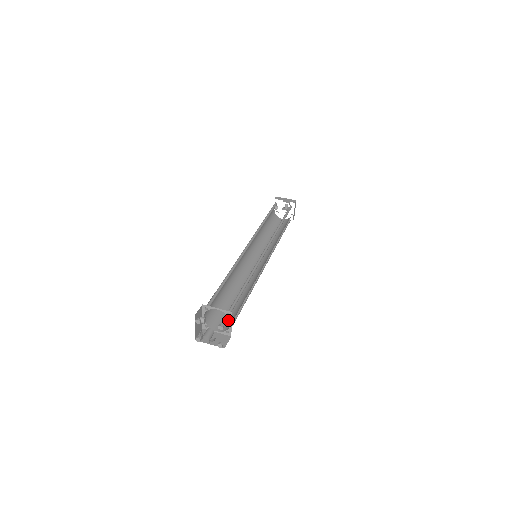
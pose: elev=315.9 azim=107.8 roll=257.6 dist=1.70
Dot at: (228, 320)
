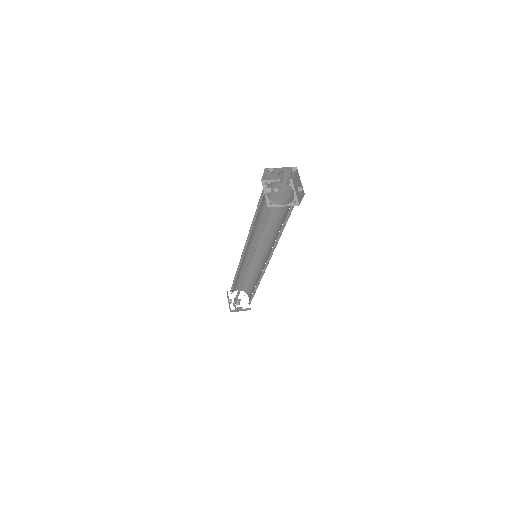
Dot at: occluded
